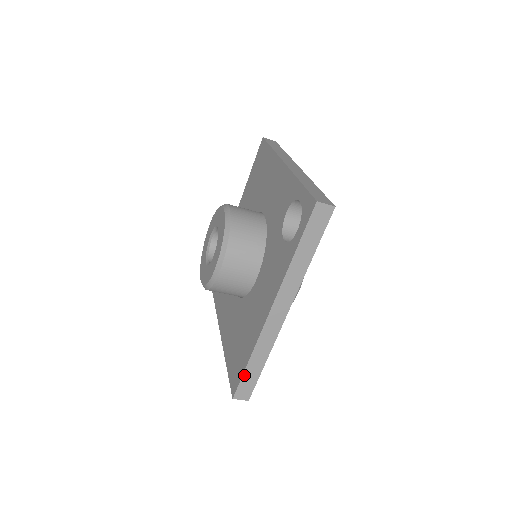
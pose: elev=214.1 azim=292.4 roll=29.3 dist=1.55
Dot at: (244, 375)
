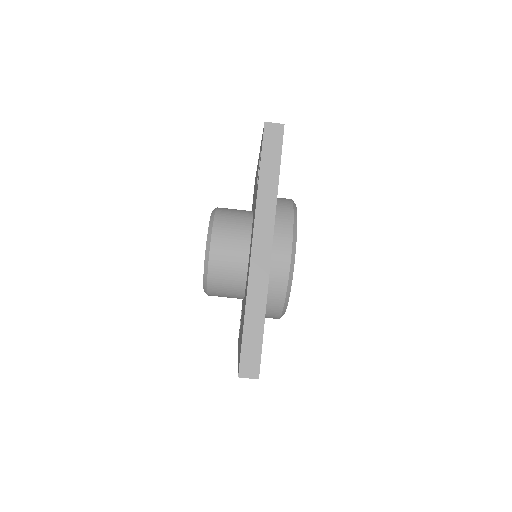
Dot at: (244, 339)
